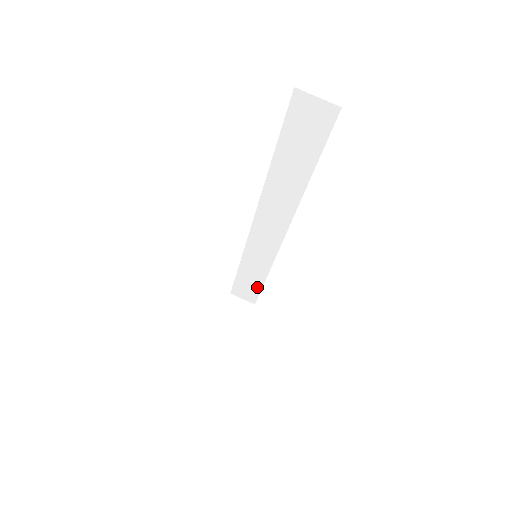
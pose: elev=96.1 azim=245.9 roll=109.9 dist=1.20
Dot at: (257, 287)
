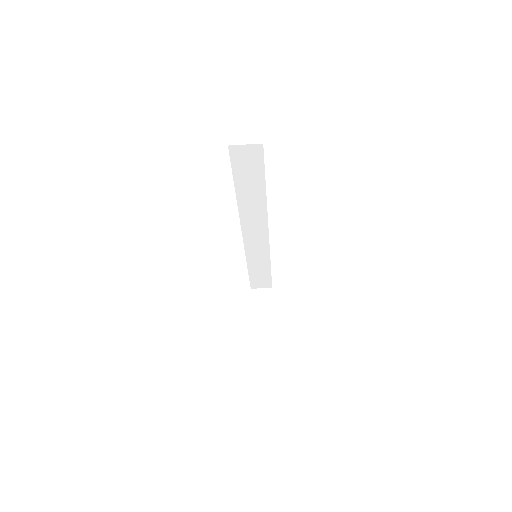
Dot at: (267, 275)
